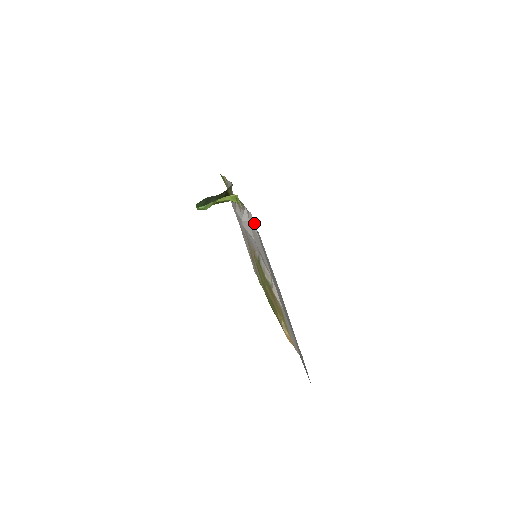
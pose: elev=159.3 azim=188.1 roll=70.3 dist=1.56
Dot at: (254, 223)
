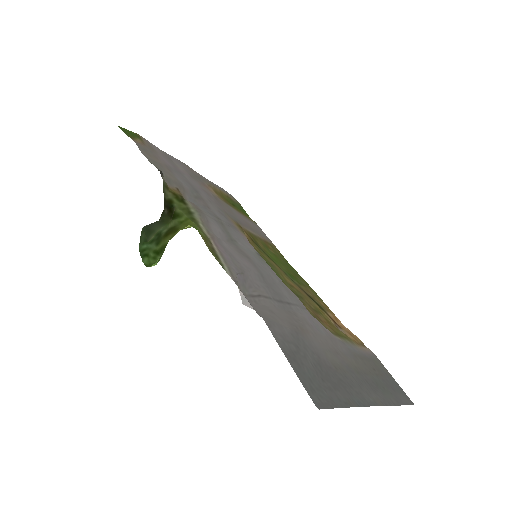
Dot at: occluded
